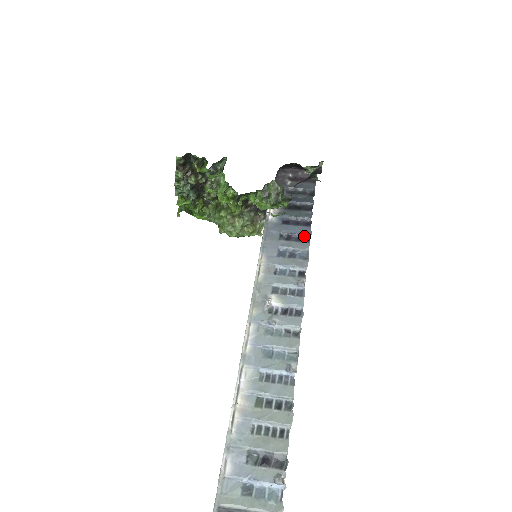
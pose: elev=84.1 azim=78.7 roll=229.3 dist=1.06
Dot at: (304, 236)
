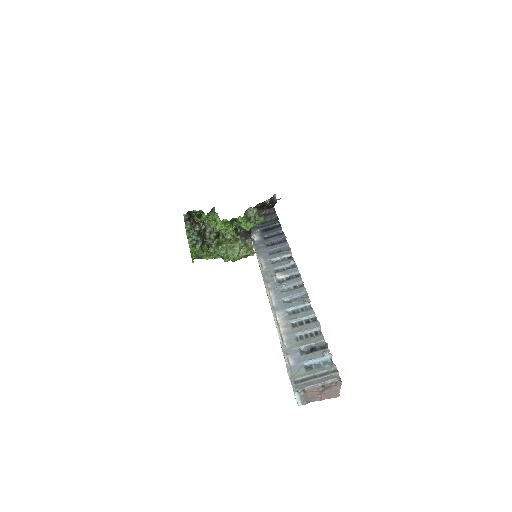
Dot at: (282, 240)
